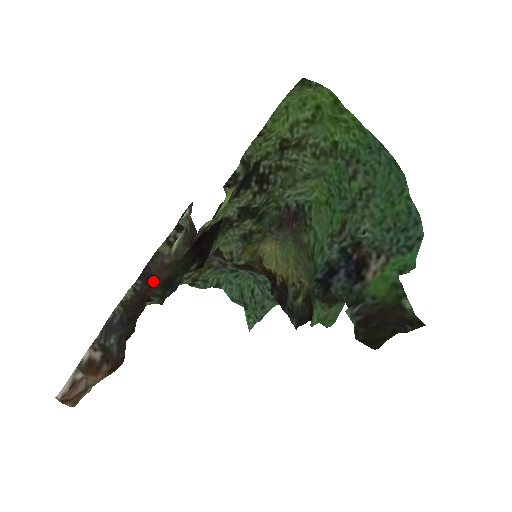
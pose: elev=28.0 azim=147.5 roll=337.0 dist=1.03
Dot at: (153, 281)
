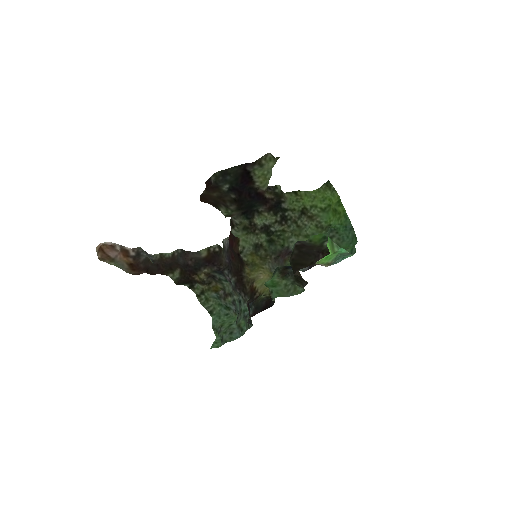
Dot at: (206, 202)
